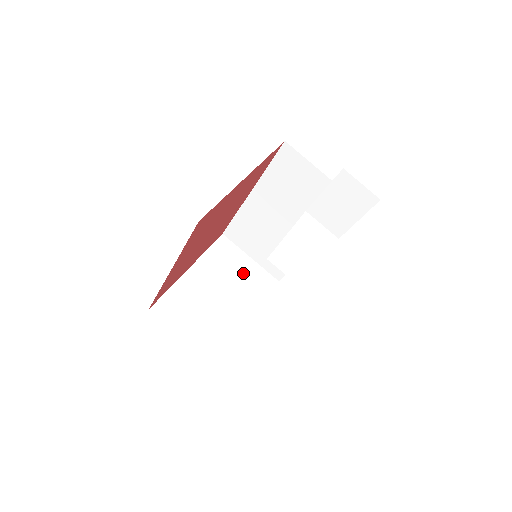
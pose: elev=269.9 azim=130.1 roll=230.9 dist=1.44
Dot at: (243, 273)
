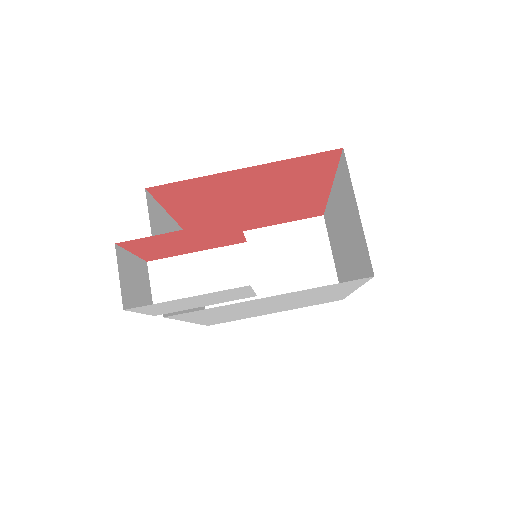
Dot at: (309, 266)
